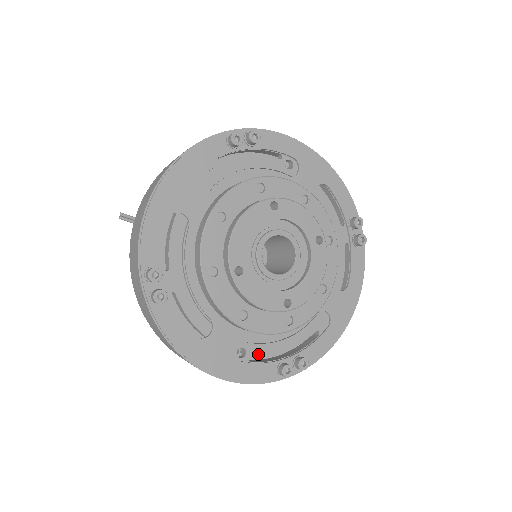
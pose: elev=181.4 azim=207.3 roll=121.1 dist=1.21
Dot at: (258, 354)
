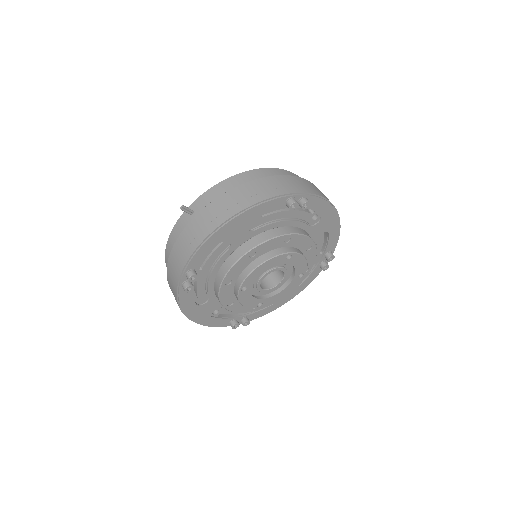
Dot at: (224, 313)
